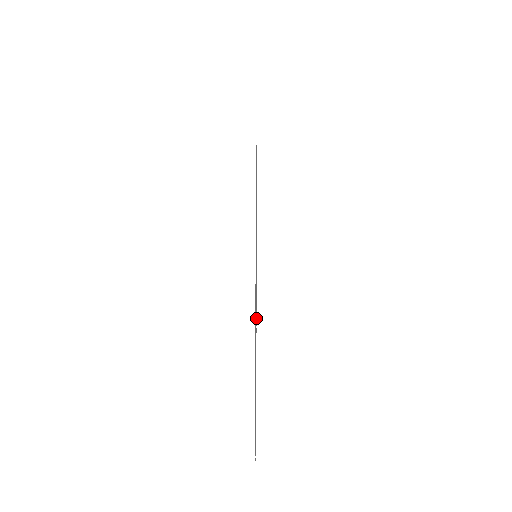
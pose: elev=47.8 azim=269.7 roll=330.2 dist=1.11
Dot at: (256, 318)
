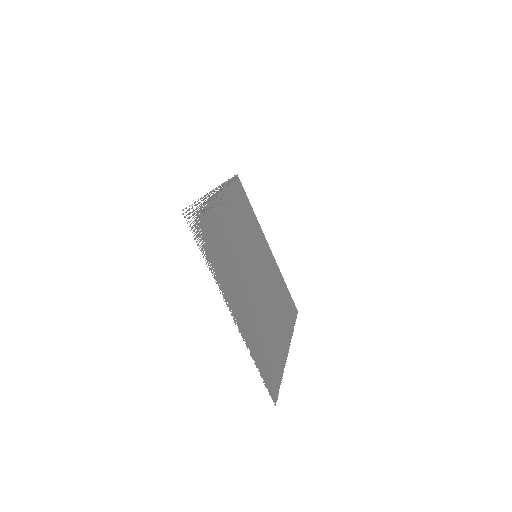
Dot at: occluded
